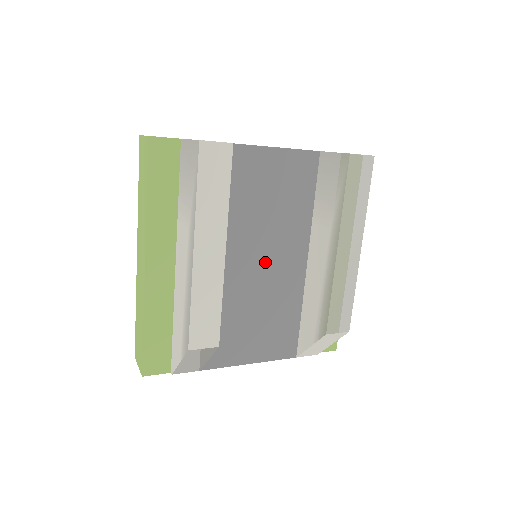
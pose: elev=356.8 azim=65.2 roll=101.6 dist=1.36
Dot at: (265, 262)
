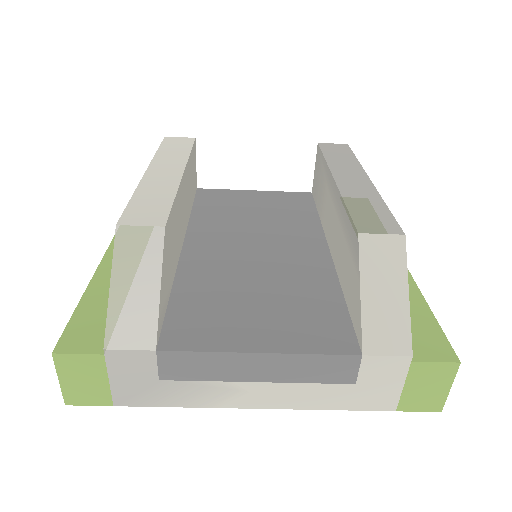
Dot at: (265, 250)
